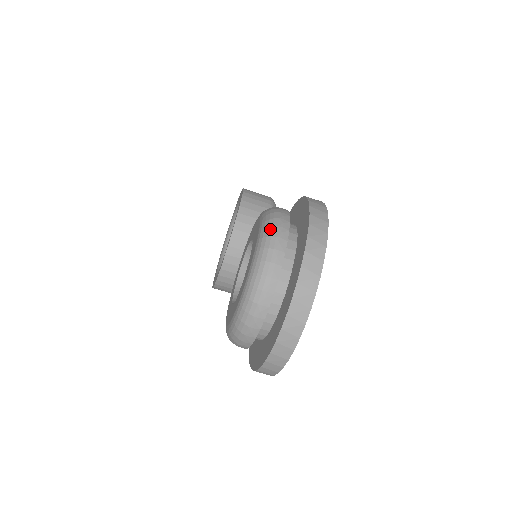
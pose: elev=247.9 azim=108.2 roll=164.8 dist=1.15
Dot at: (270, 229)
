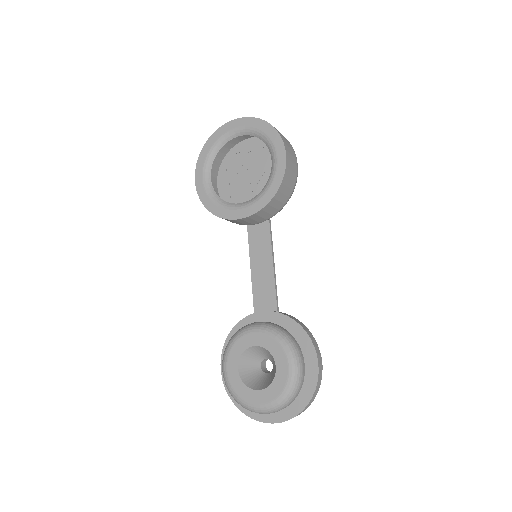
Dot at: (291, 397)
